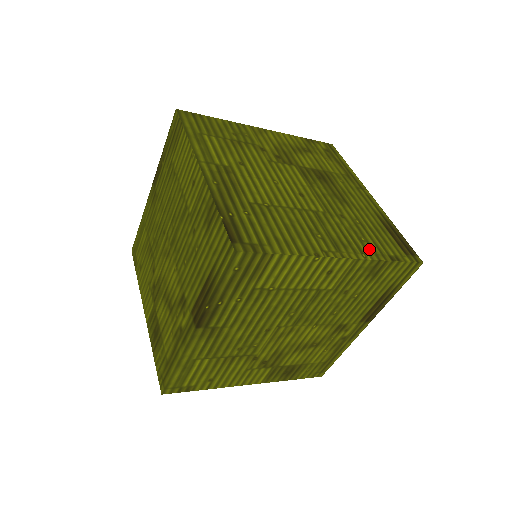
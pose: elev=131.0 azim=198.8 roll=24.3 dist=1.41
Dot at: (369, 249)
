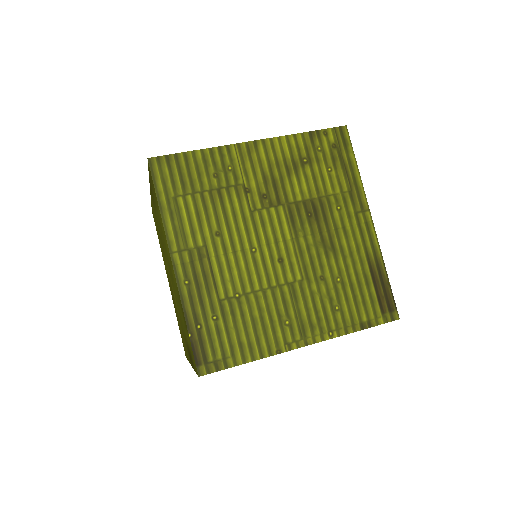
Dot at: (340, 321)
